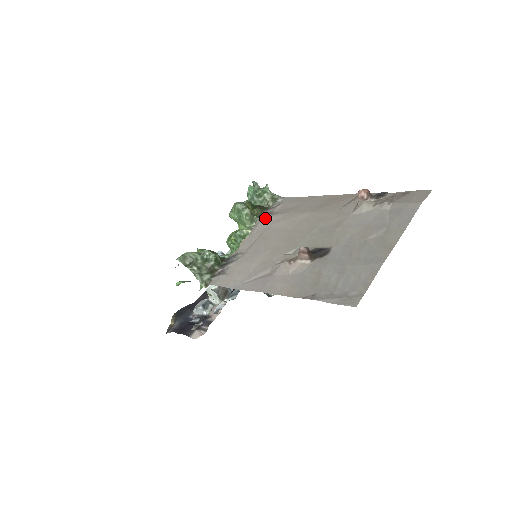
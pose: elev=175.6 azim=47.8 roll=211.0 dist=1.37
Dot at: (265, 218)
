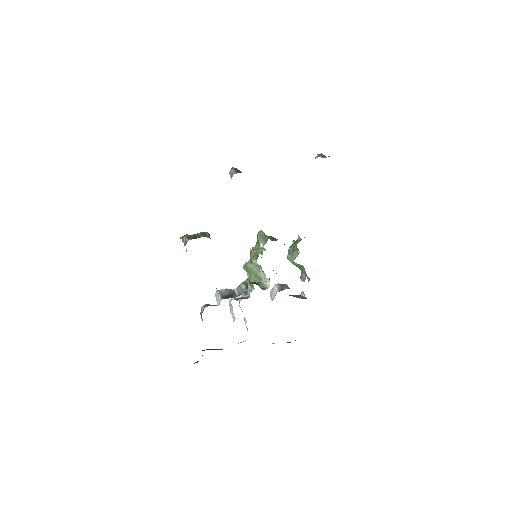
Dot at: occluded
